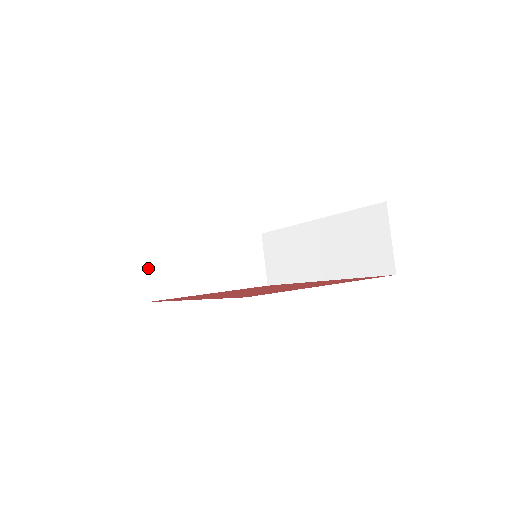
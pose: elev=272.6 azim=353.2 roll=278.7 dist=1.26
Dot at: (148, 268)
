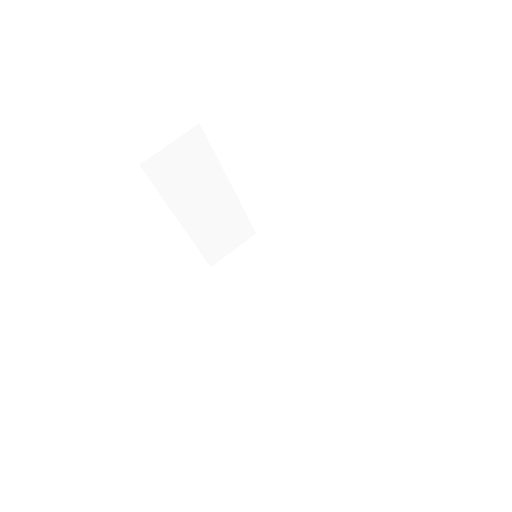
Dot at: (176, 148)
